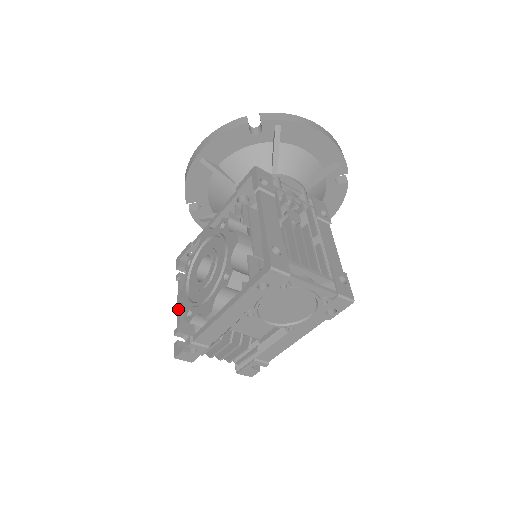
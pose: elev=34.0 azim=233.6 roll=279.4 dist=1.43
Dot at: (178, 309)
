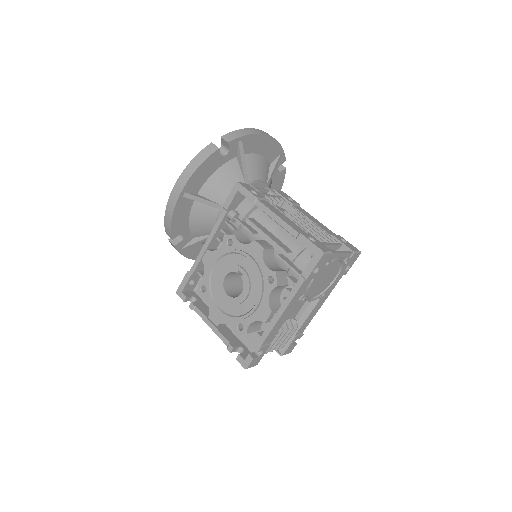
Dot at: (216, 331)
